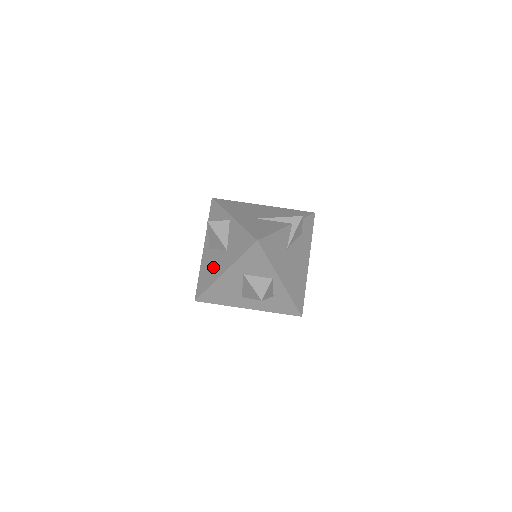
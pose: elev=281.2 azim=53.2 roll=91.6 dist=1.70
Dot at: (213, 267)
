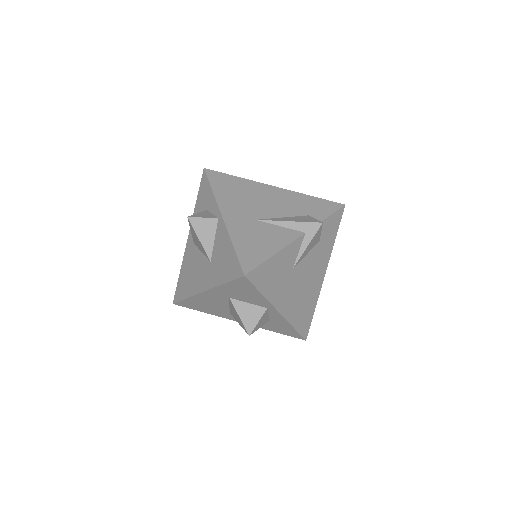
Dot at: (194, 274)
